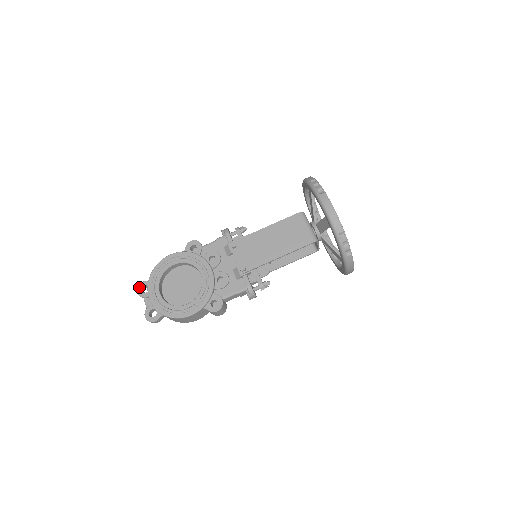
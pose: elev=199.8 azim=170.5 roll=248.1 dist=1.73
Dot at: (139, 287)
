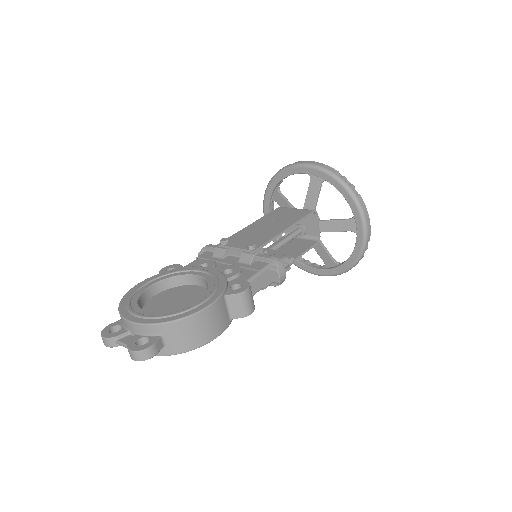
Dot at: (103, 332)
